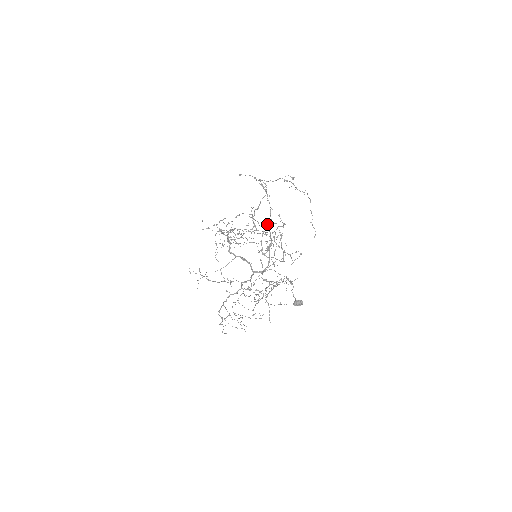
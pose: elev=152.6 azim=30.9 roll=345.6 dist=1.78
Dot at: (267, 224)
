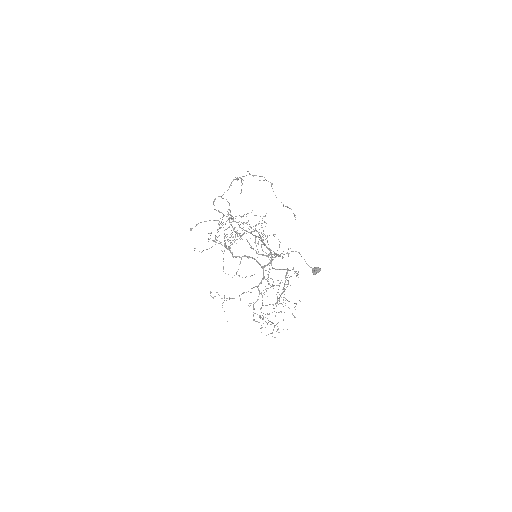
Dot at: occluded
